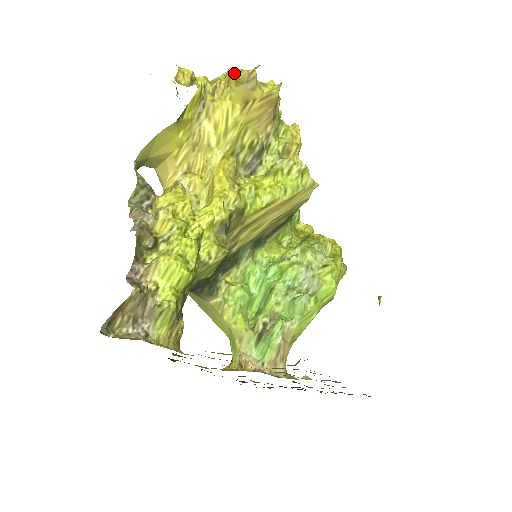
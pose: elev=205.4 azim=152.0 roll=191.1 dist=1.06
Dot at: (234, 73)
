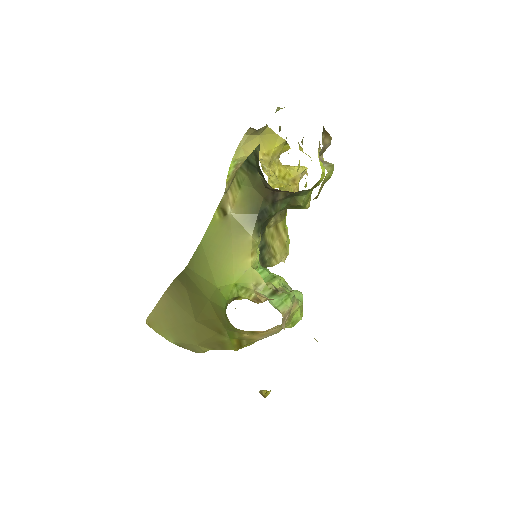
Dot at: (293, 166)
